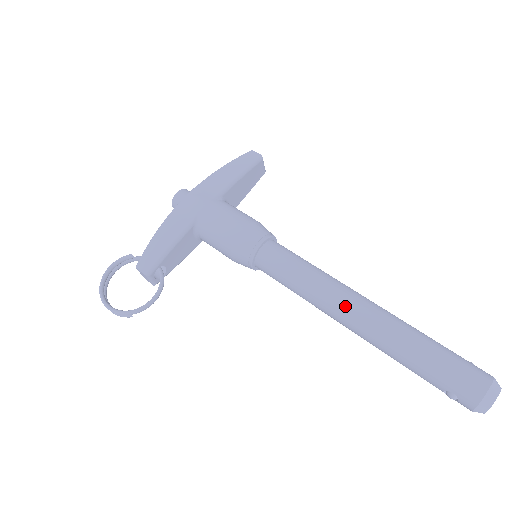
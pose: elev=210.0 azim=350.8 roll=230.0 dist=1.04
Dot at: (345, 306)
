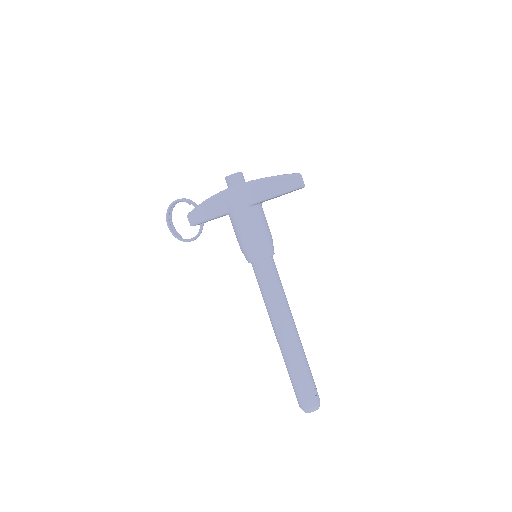
Dot at: (275, 328)
